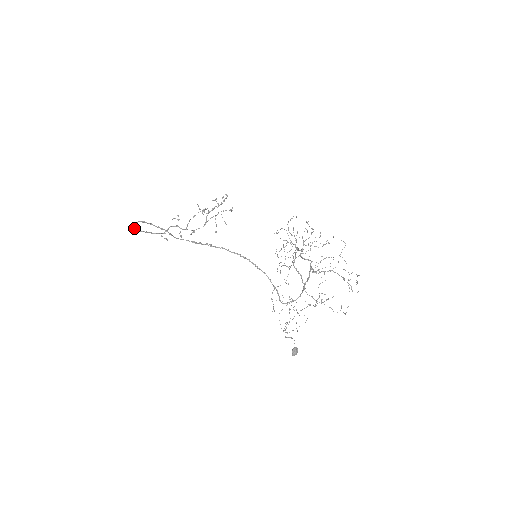
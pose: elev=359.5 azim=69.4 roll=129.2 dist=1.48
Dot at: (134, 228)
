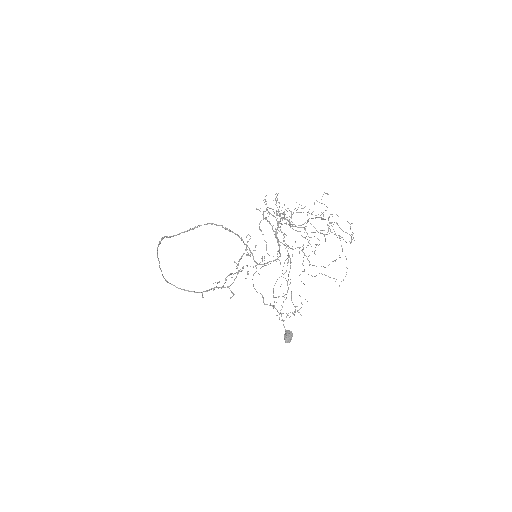
Dot at: (170, 283)
